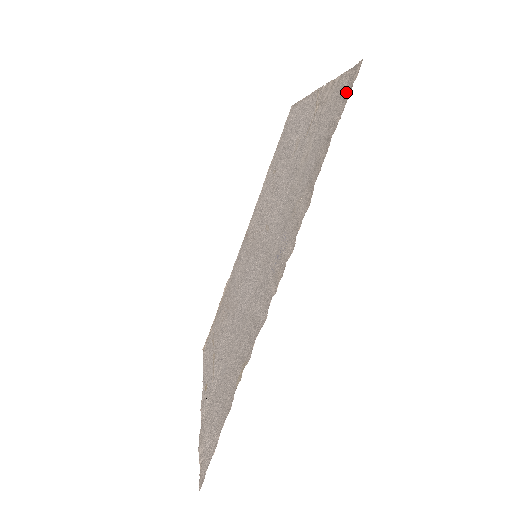
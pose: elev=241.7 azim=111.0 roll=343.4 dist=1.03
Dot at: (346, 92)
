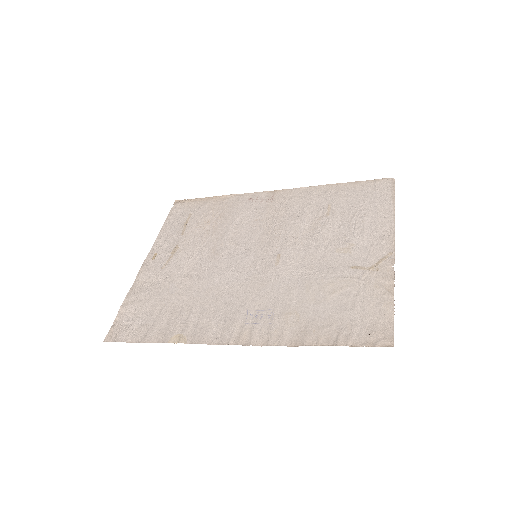
Dot at: (372, 335)
